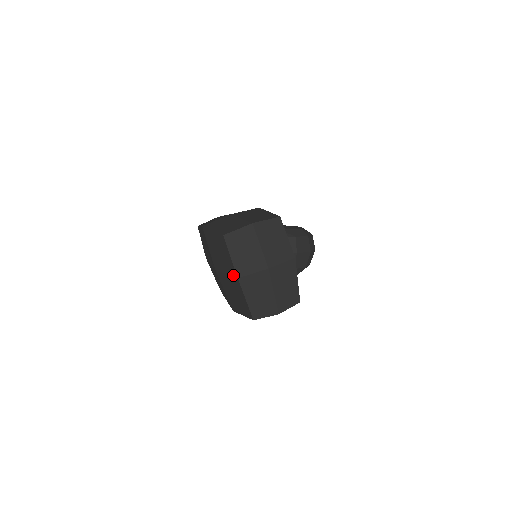
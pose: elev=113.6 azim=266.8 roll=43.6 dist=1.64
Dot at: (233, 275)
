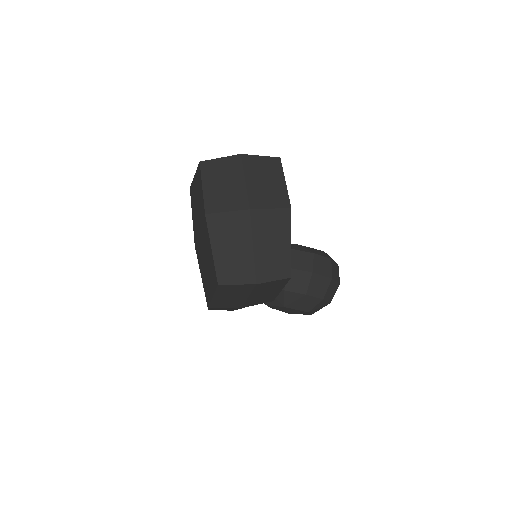
Dot at: (203, 217)
